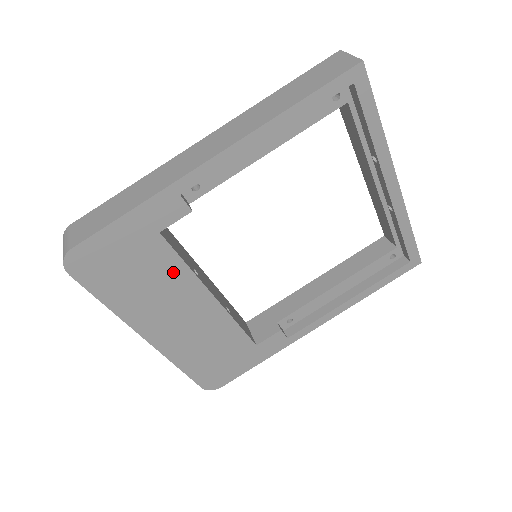
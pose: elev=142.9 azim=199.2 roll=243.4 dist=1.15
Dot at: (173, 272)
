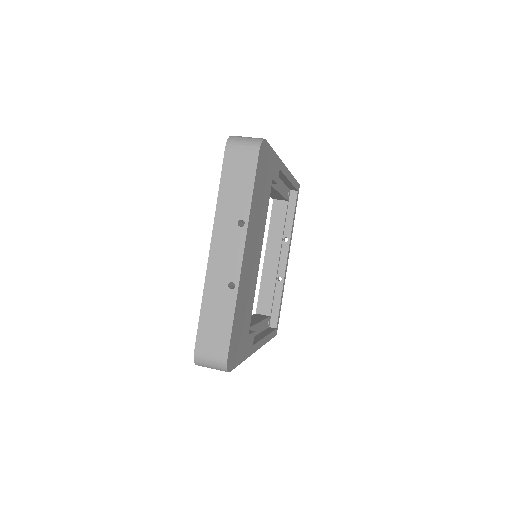
Dot at: (264, 213)
